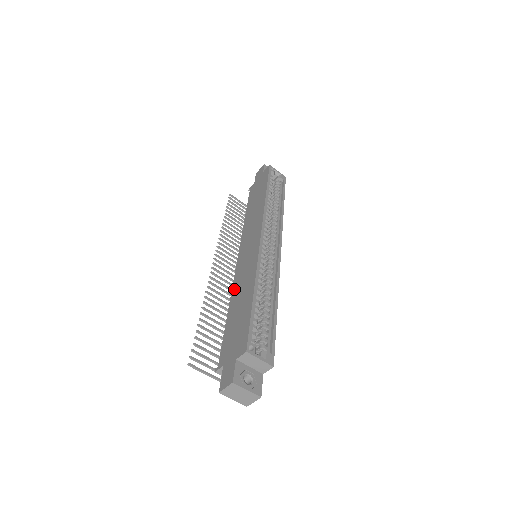
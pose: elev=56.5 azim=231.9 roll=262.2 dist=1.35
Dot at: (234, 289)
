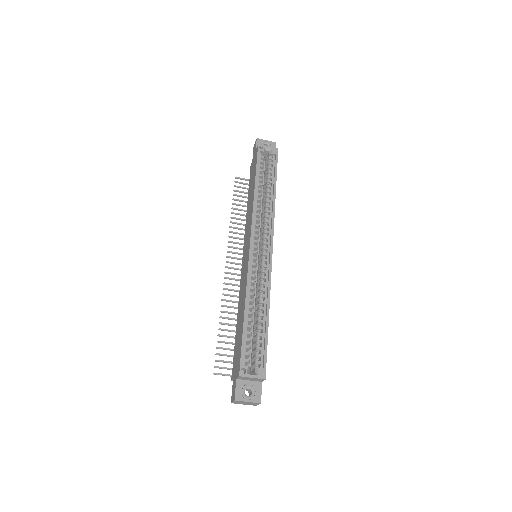
Dot at: (239, 298)
